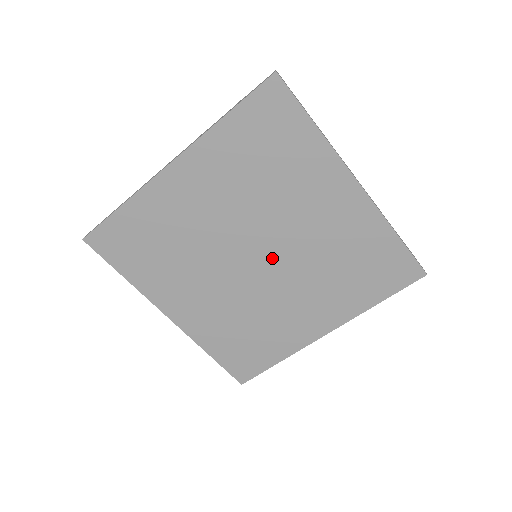
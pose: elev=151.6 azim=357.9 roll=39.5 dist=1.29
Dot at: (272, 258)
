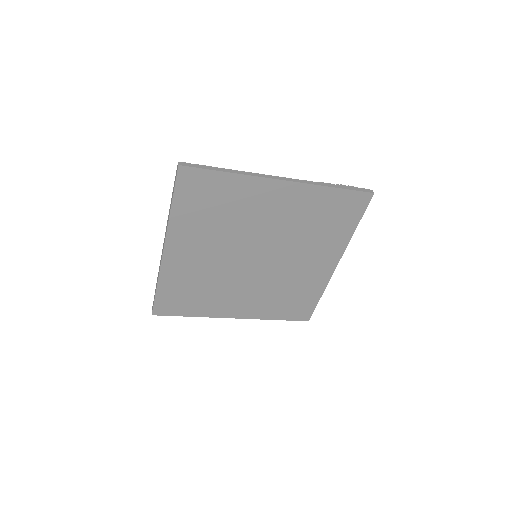
Dot at: (266, 252)
